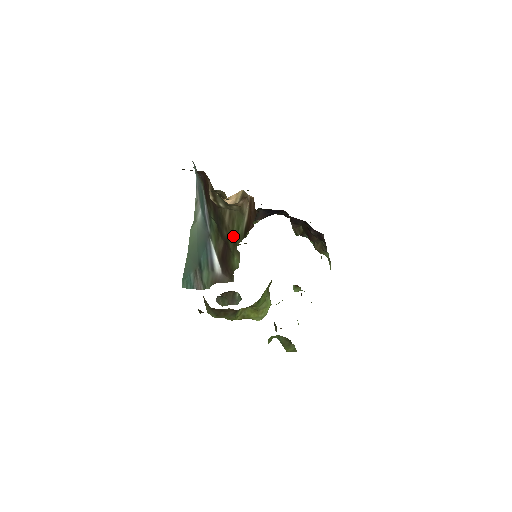
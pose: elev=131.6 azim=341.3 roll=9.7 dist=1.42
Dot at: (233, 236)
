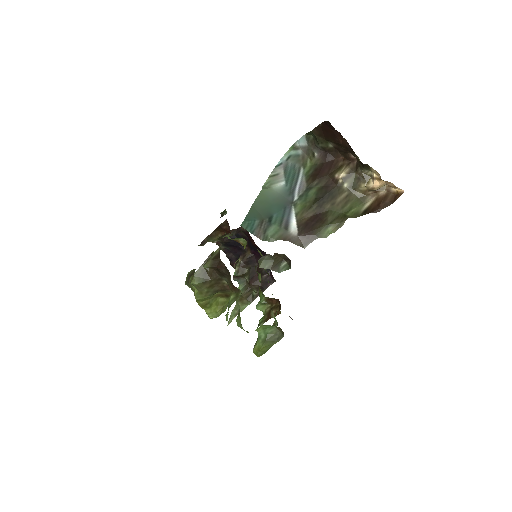
Dot at: (340, 212)
